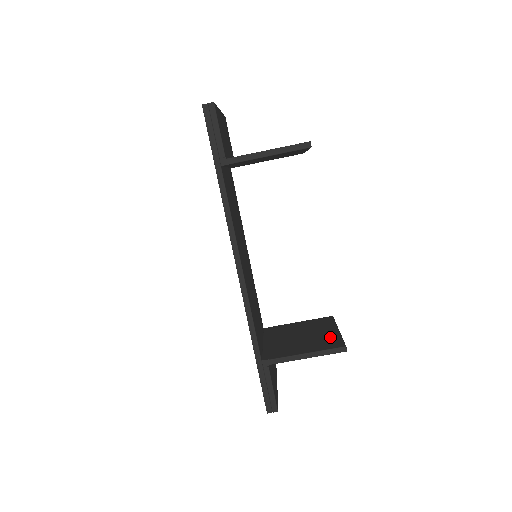
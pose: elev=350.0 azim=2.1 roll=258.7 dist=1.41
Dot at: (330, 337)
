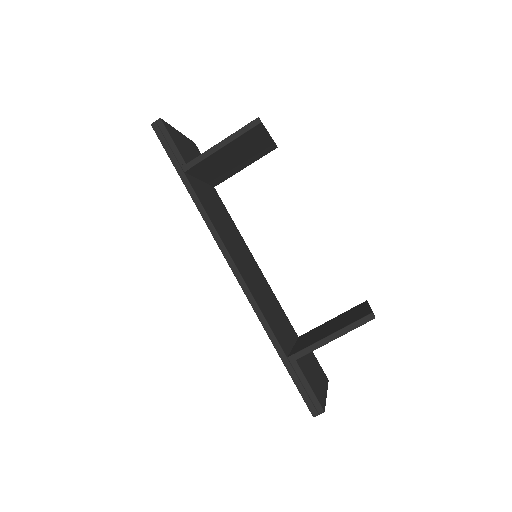
Dot at: (358, 314)
